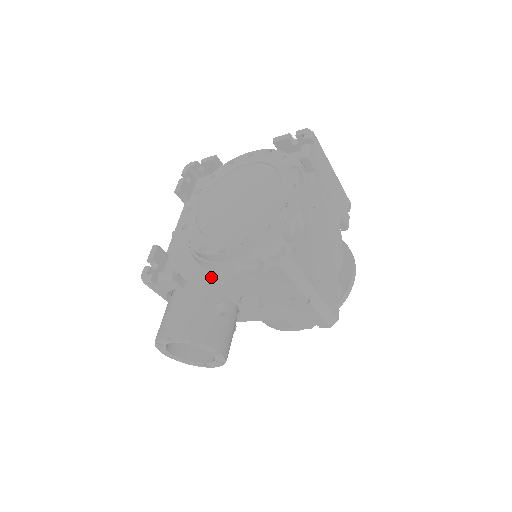
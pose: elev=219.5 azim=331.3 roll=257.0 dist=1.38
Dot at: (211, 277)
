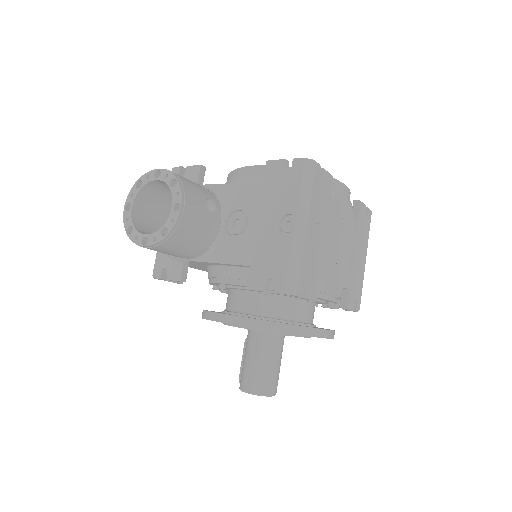
Dot at: occluded
